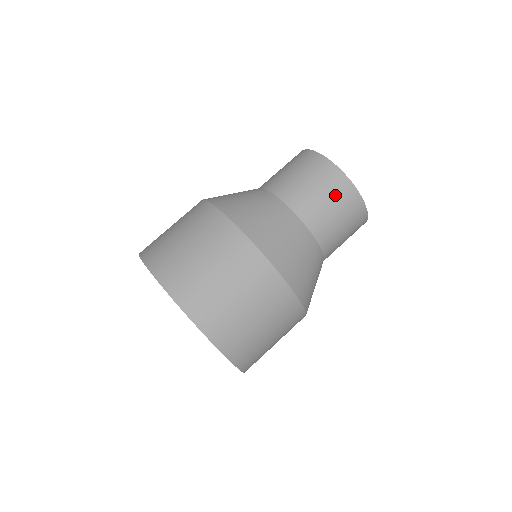
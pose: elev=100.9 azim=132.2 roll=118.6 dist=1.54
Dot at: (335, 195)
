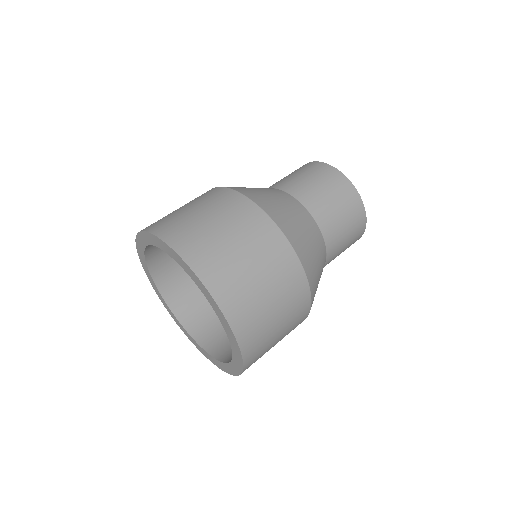
Dot at: (339, 194)
